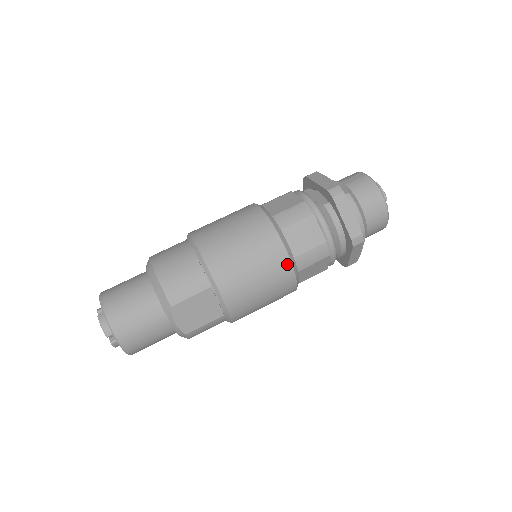
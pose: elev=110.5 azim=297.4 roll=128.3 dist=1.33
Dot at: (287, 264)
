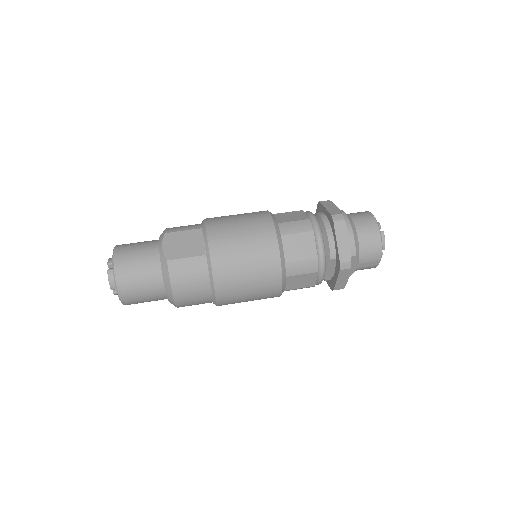
Dot at: (269, 221)
